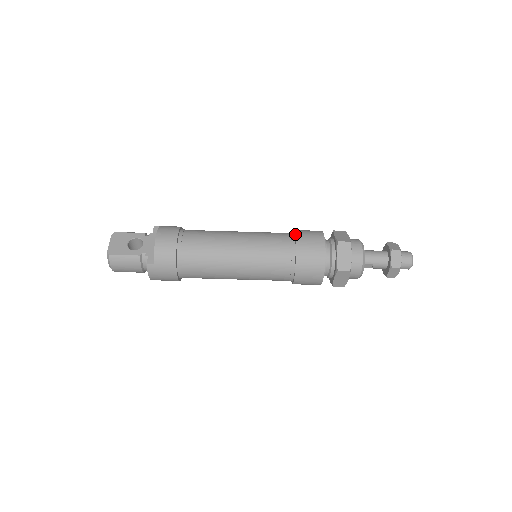
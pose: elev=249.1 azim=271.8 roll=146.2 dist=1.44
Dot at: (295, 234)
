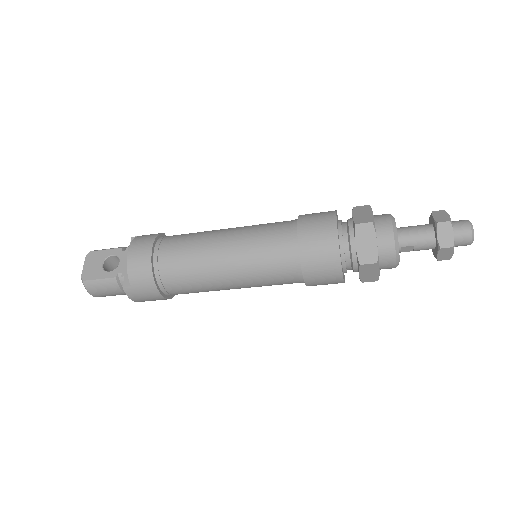
Dot at: (297, 222)
